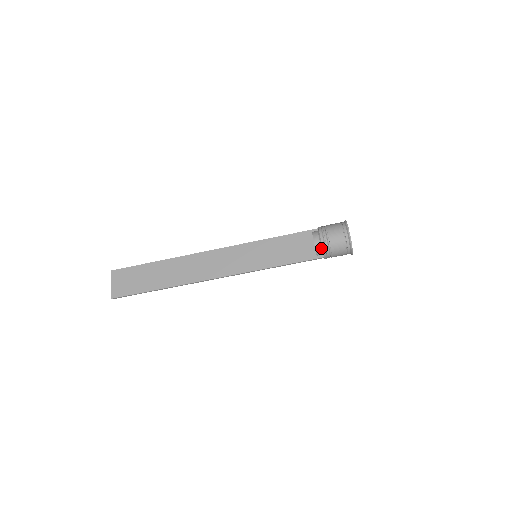
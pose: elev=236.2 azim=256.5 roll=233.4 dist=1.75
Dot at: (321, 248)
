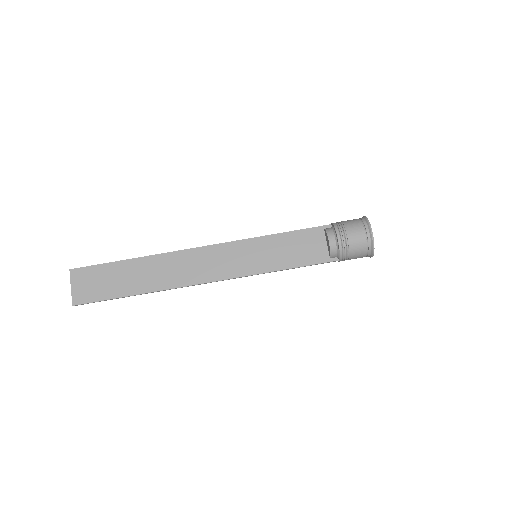
Dot at: (337, 250)
